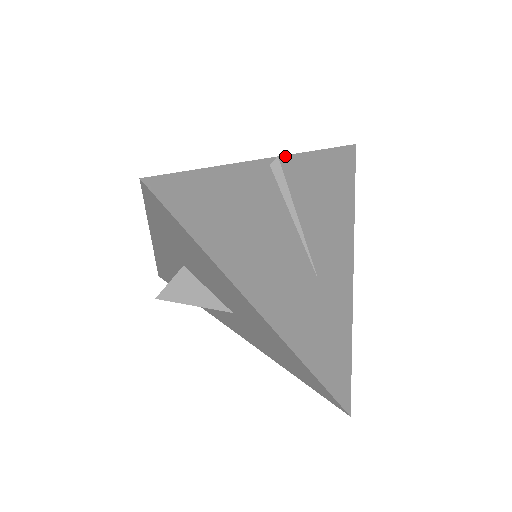
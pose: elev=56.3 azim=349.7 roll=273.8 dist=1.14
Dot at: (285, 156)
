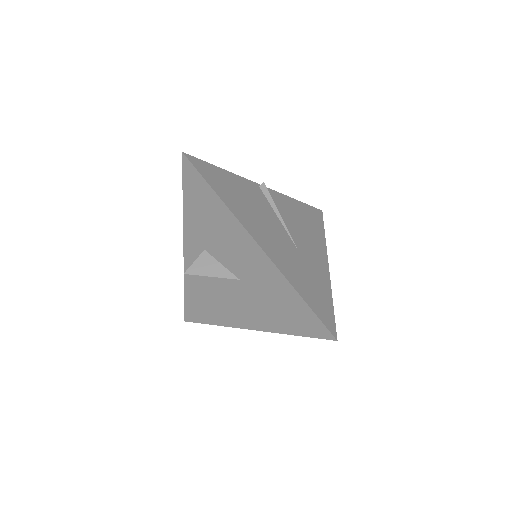
Dot at: (270, 189)
